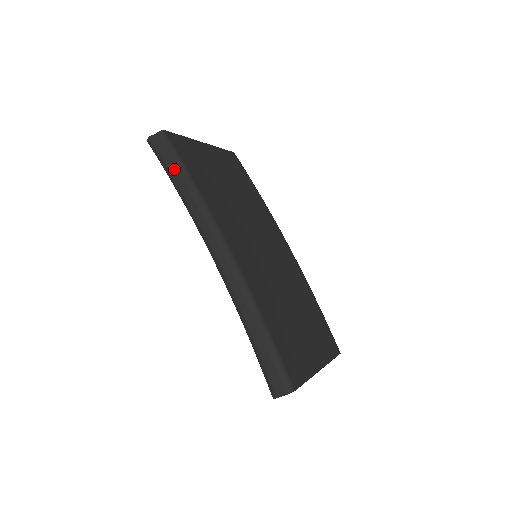
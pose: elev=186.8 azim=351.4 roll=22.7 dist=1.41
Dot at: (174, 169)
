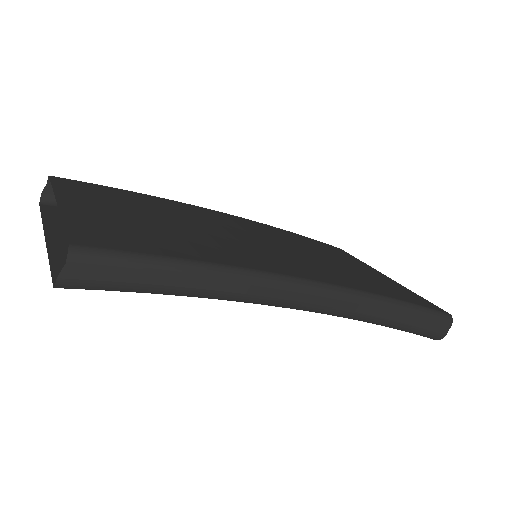
Dot at: (155, 277)
